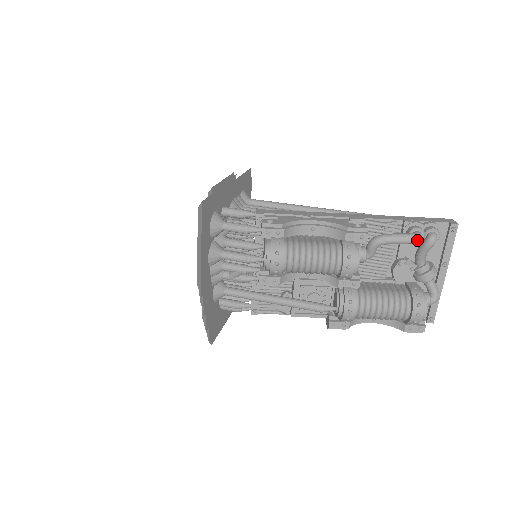
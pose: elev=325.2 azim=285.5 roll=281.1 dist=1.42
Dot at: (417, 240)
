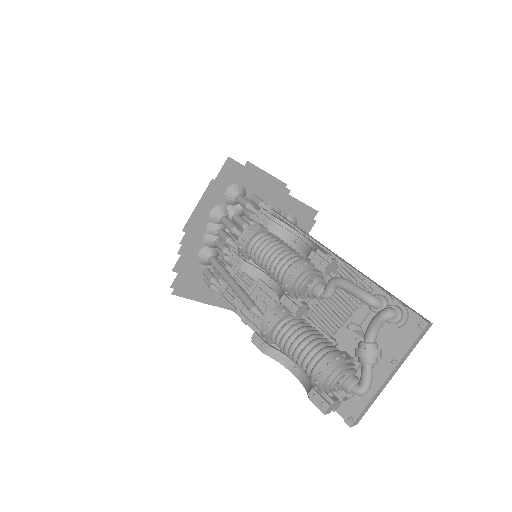
Dot at: (370, 301)
